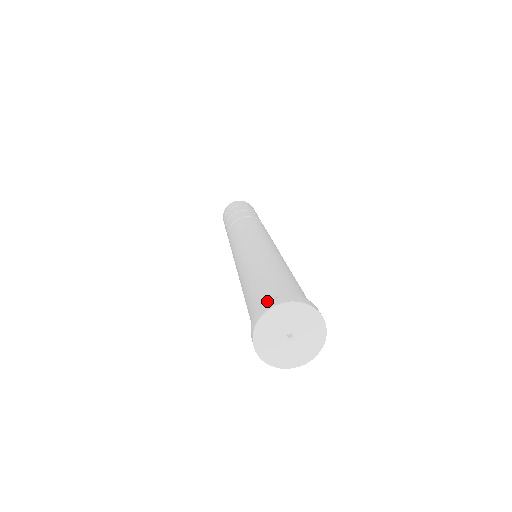
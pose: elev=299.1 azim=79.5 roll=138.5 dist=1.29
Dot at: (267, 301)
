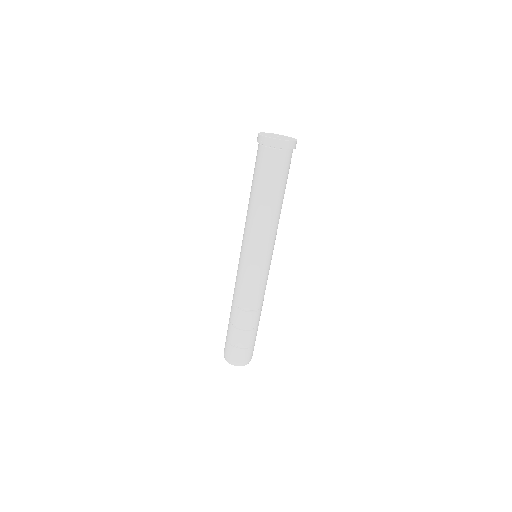
Dot at: occluded
